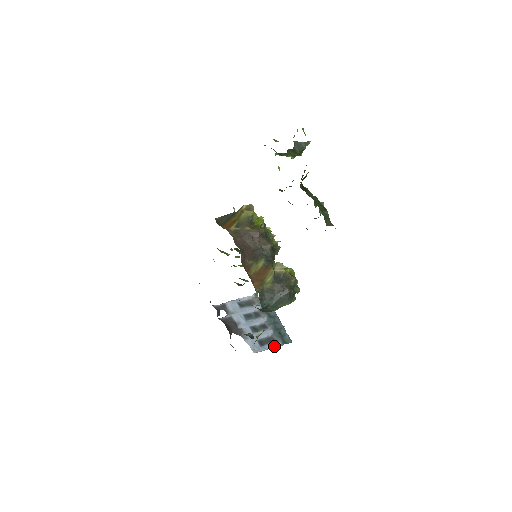
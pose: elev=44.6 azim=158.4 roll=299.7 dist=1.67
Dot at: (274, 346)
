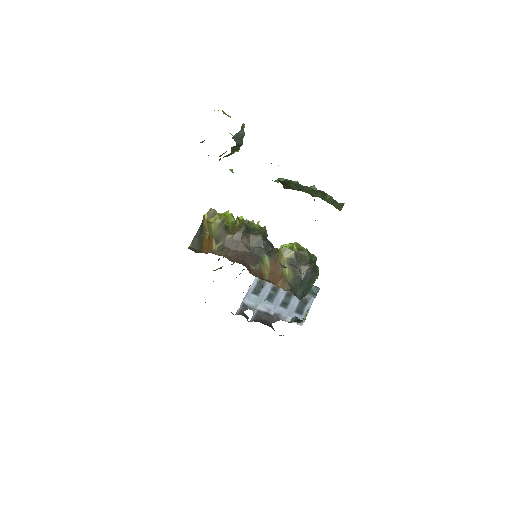
Dot at: occluded
